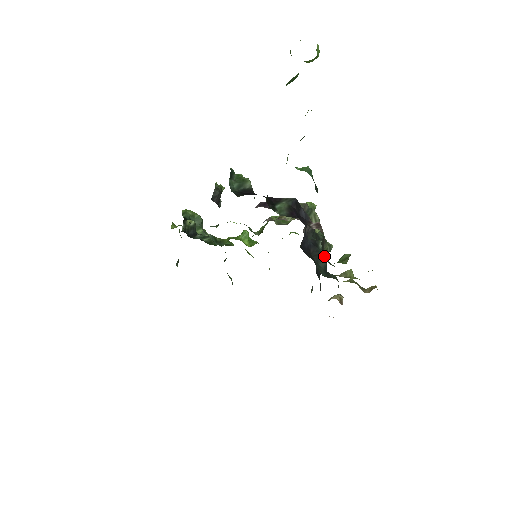
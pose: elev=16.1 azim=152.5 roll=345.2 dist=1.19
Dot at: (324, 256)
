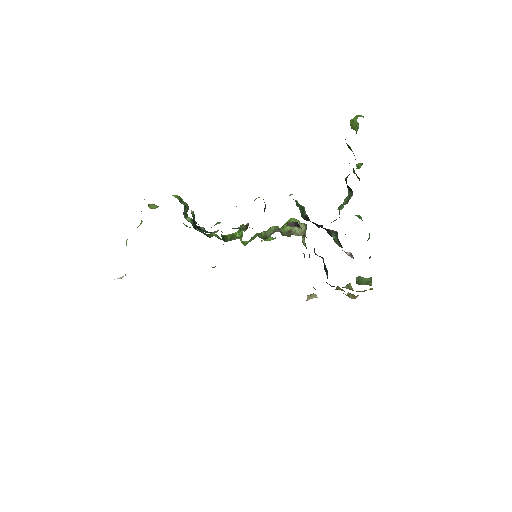
Dot at: occluded
